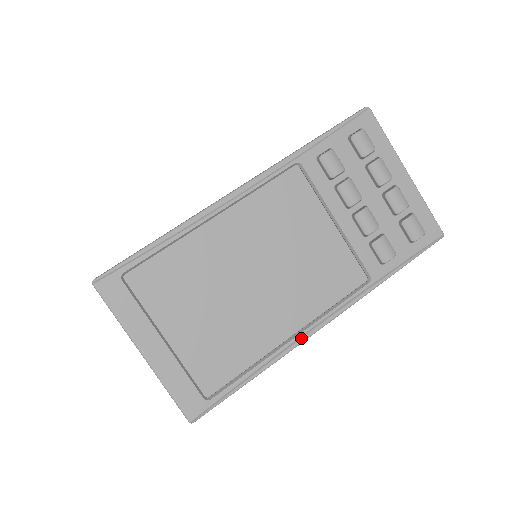
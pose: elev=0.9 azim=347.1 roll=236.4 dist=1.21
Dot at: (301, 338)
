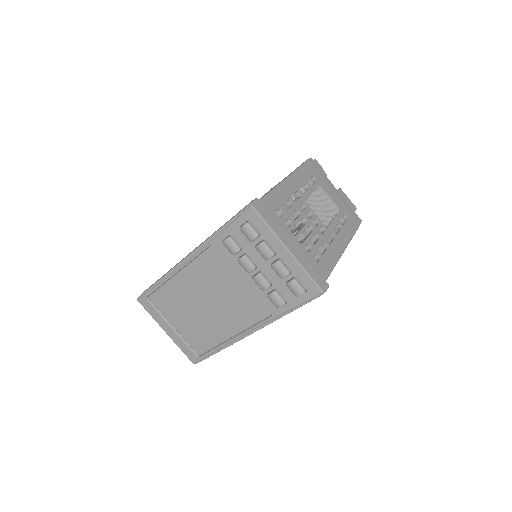
Dot at: (237, 339)
